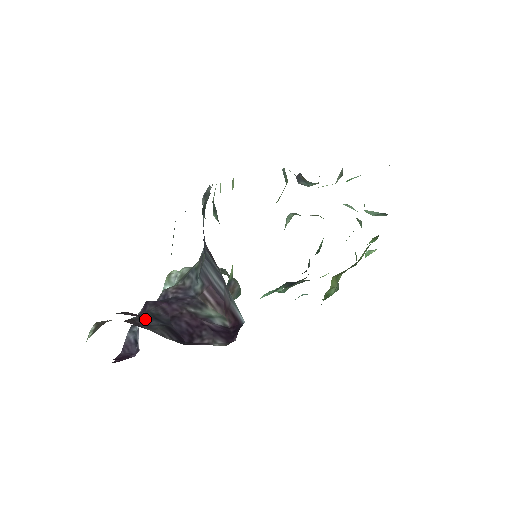
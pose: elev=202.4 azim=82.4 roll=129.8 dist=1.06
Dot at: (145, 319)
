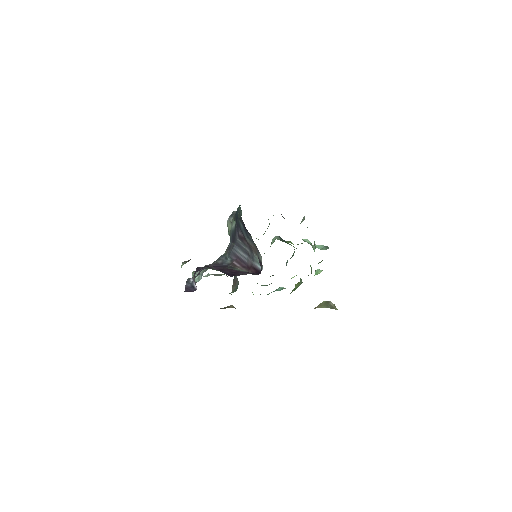
Dot at: occluded
